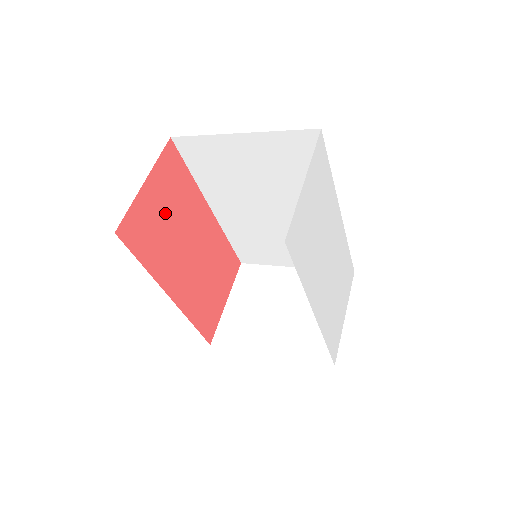
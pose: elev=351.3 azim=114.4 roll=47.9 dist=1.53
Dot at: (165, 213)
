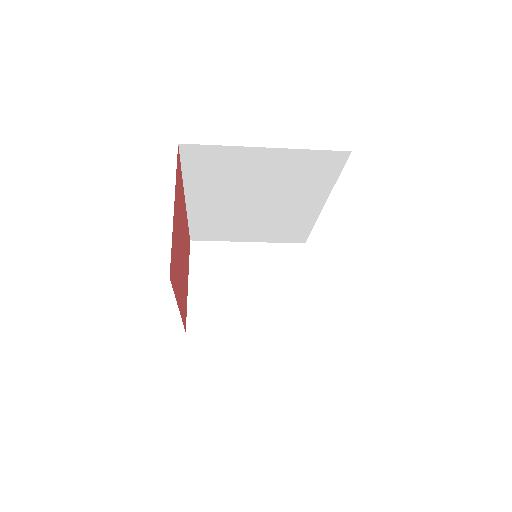
Dot at: (177, 229)
